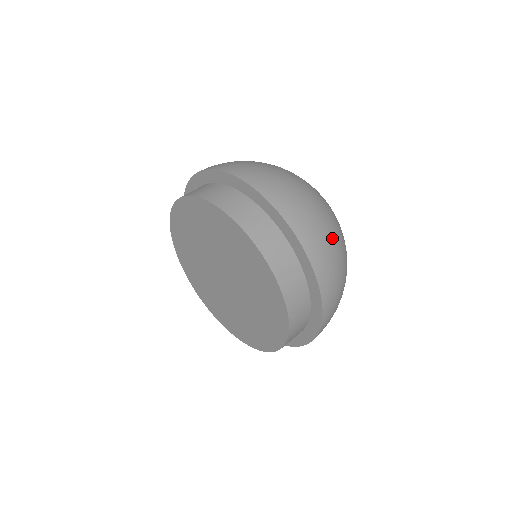
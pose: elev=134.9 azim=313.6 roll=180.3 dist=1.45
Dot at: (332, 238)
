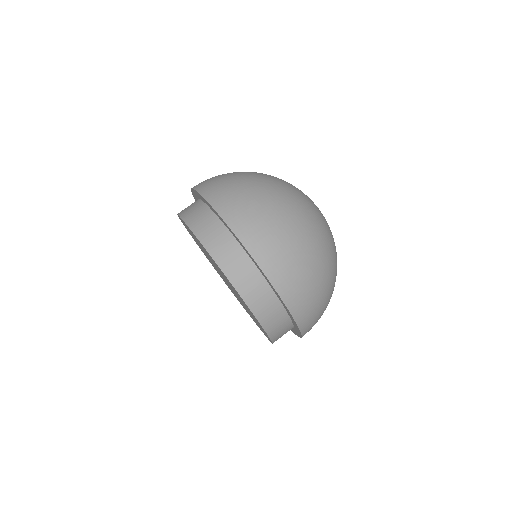
Dot at: occluded
